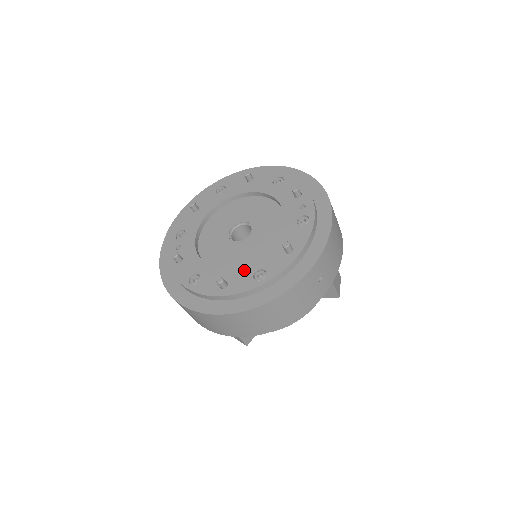
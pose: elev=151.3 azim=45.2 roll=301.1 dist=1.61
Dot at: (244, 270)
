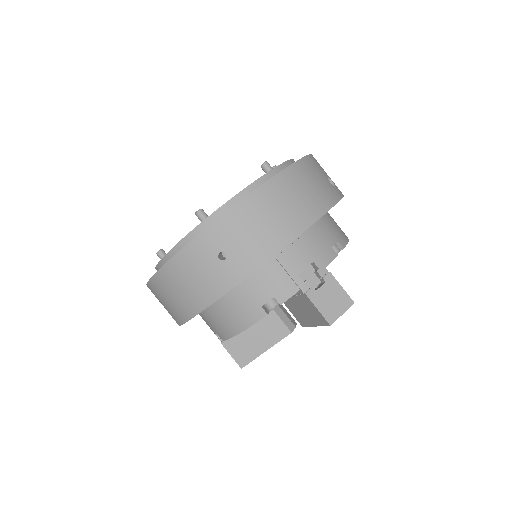
Dot at: occluded
